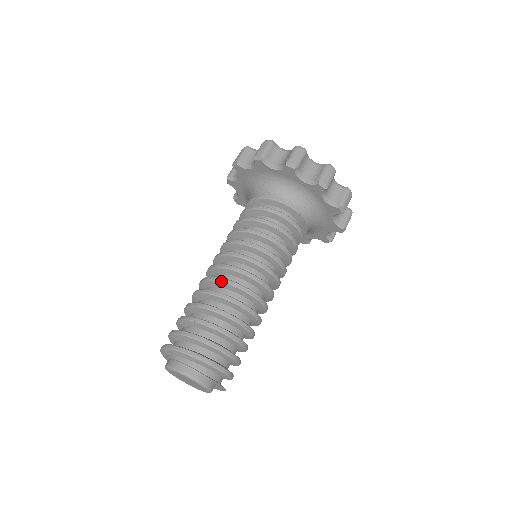
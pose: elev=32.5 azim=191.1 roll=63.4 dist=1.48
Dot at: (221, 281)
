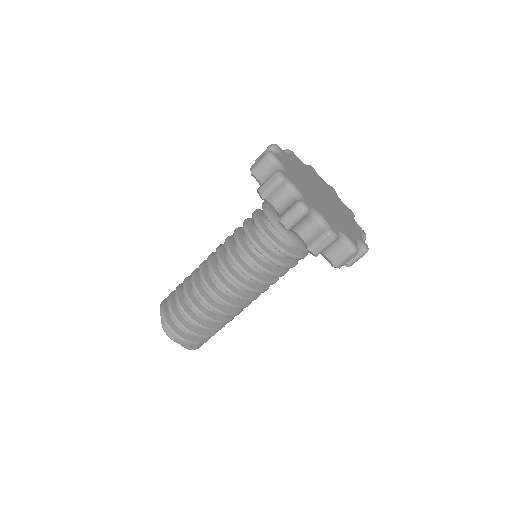
Dot at: (199, 273)
